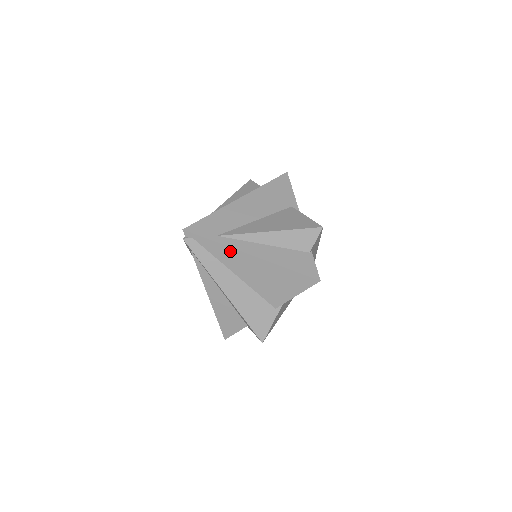
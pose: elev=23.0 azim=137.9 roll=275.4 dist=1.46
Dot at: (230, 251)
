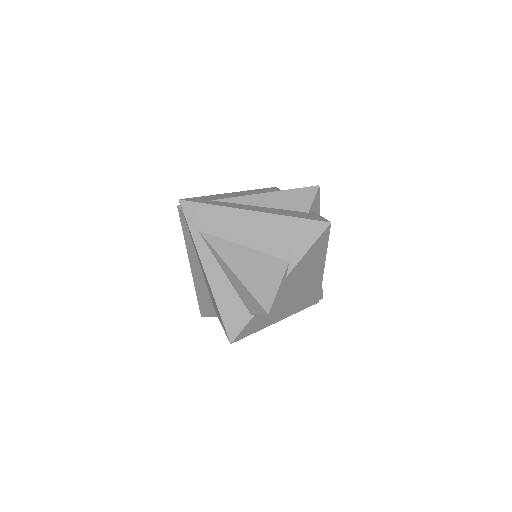
Dot at: (197, 251)
